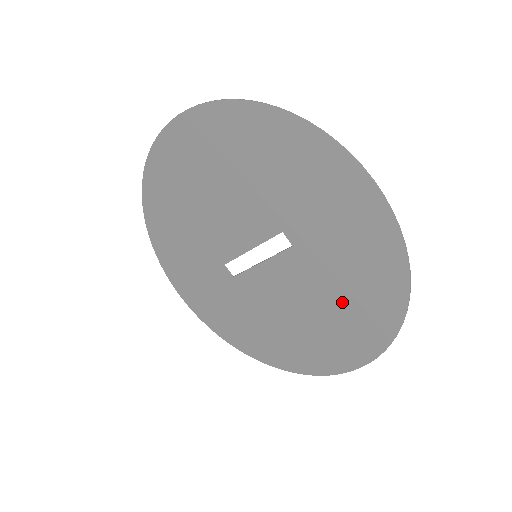
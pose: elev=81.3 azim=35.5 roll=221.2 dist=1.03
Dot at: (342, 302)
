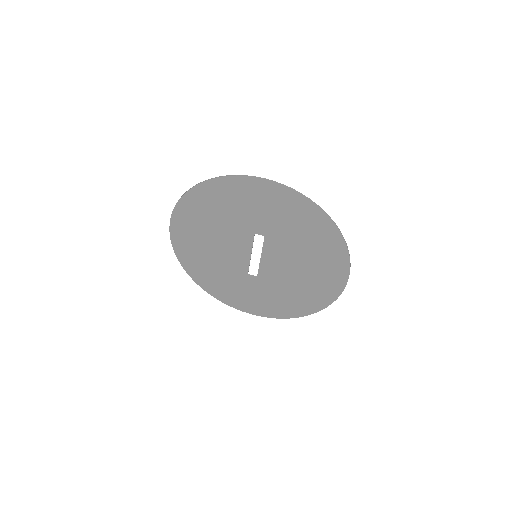
Dot at: (308, 244)
